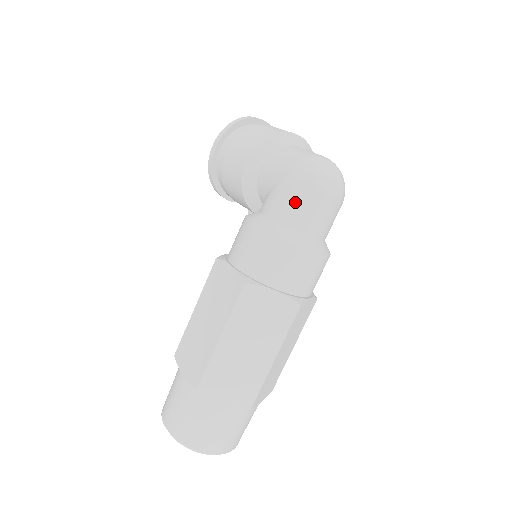
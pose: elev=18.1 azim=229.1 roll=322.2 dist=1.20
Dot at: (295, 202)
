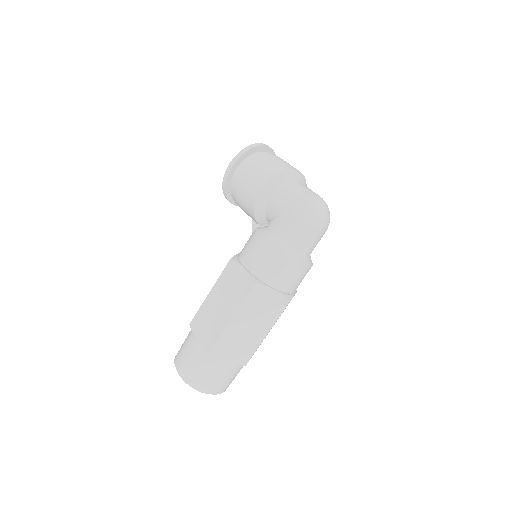
Dot at: (296, 230)
